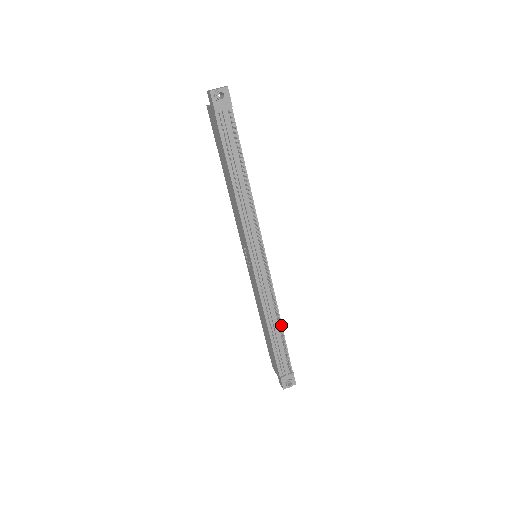
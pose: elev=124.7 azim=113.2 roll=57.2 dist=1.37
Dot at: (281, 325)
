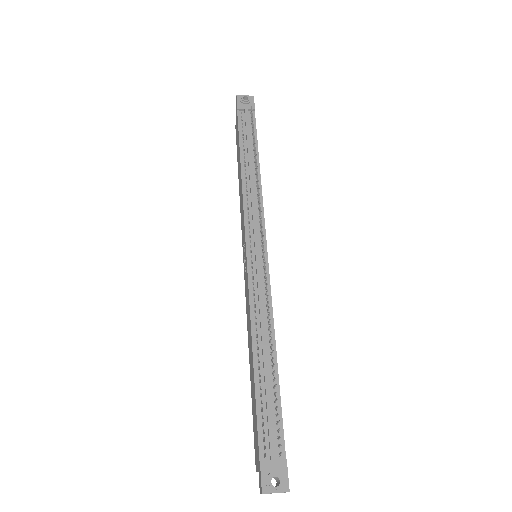
Dot at: (275, 355)
